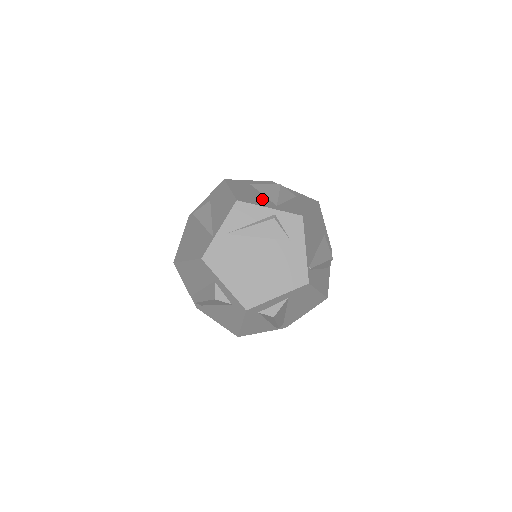
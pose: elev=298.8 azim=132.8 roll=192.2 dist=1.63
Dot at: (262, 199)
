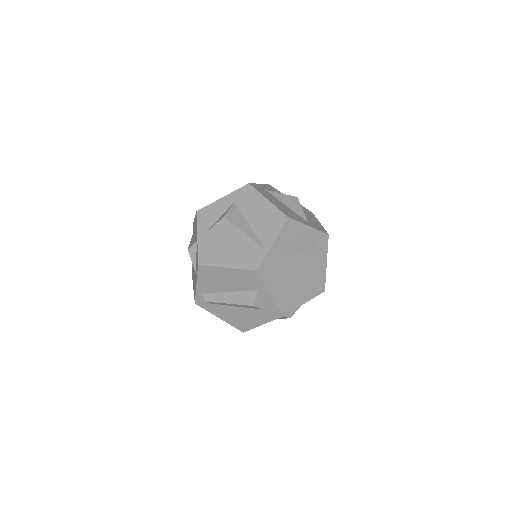
Dot at: (294, 213)
